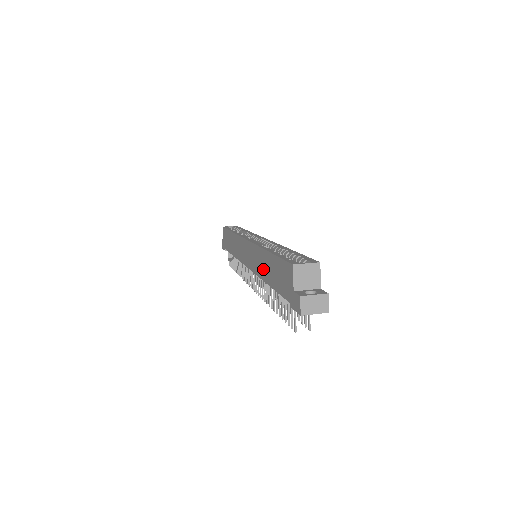
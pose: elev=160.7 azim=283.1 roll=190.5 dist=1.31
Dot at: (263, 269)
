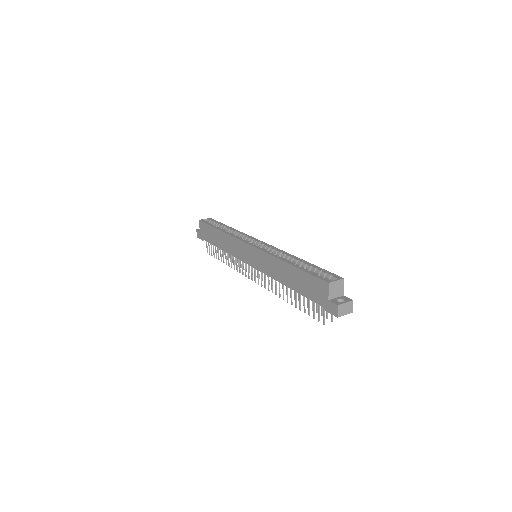
Dot at: (280, 274)
